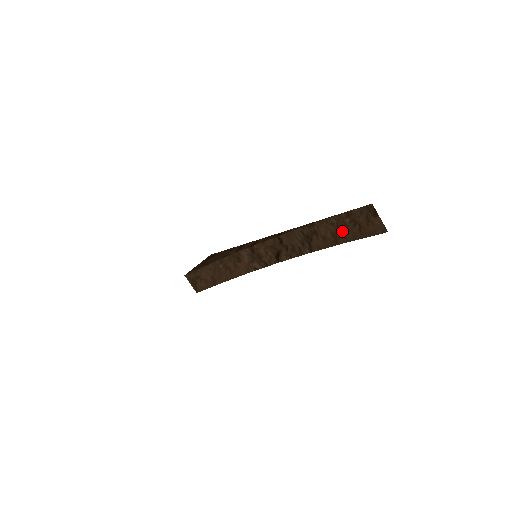
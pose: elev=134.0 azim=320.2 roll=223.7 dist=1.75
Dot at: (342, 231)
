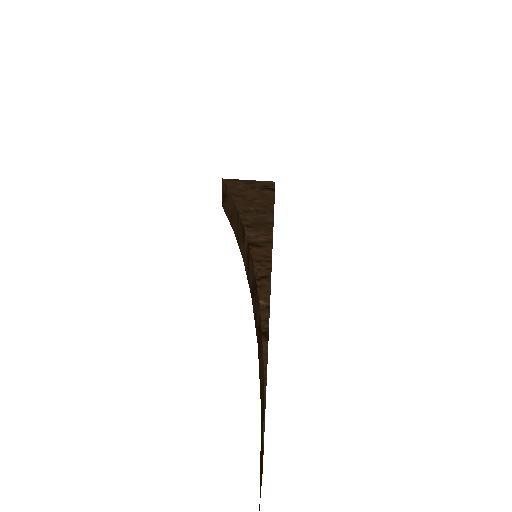
Dot at: (262, 401)
